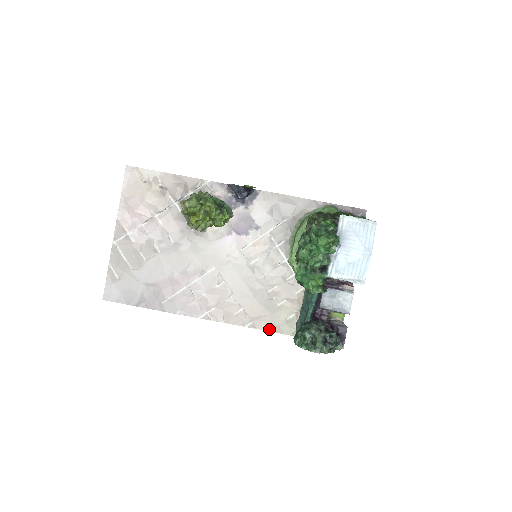
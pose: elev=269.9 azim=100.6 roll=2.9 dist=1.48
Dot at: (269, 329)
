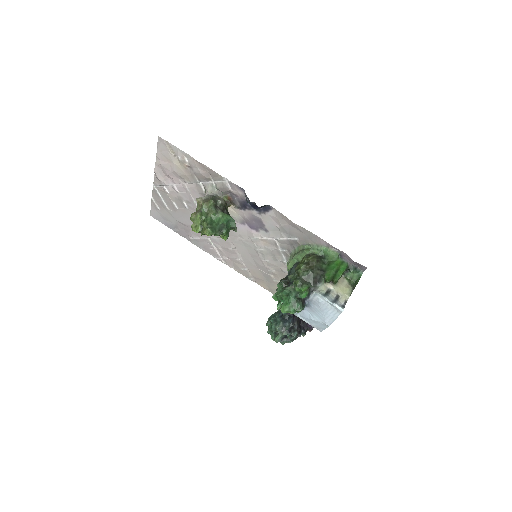
Dot at: (265, 288)
